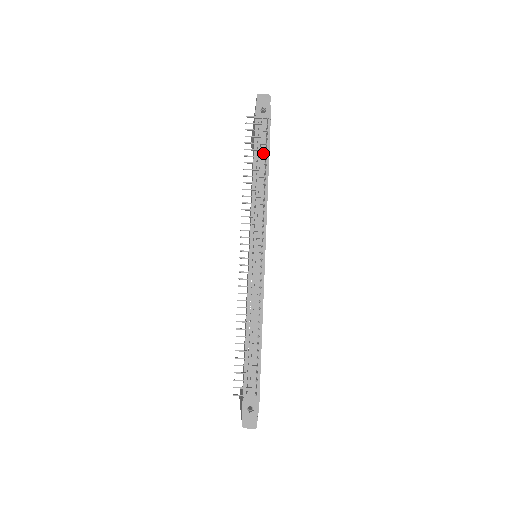
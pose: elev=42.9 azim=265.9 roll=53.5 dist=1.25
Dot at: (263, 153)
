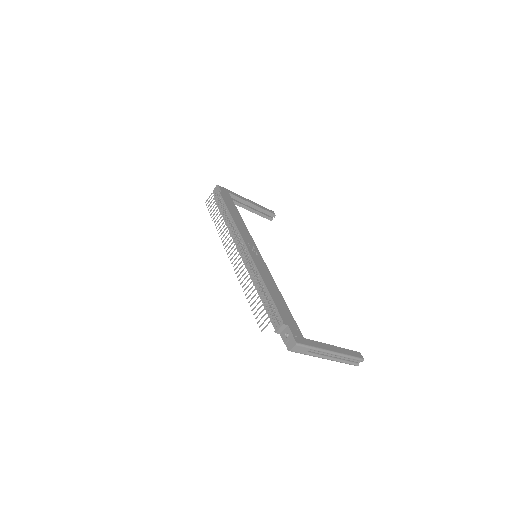
Dot at: (224, 208)
